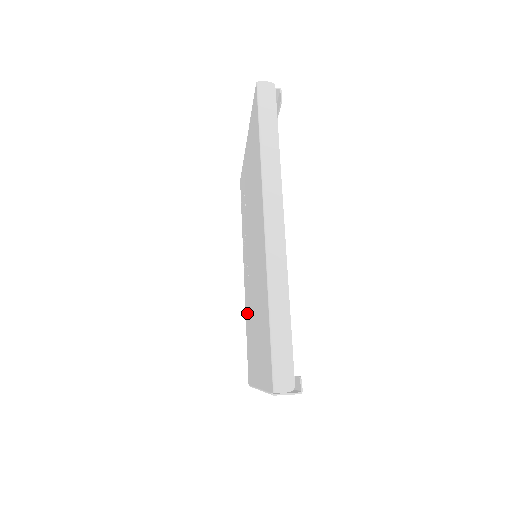
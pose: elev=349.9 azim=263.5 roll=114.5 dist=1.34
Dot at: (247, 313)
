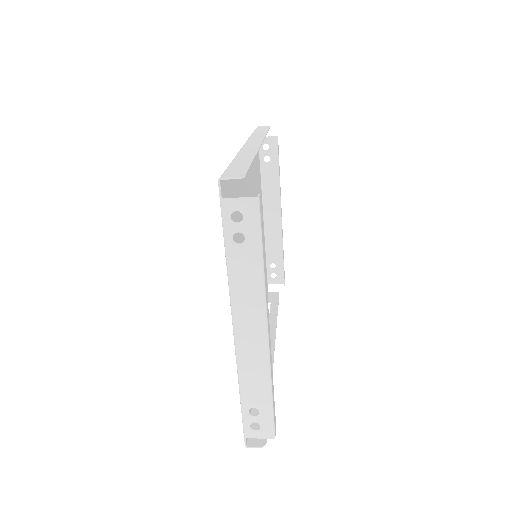
Dot at: occluded
